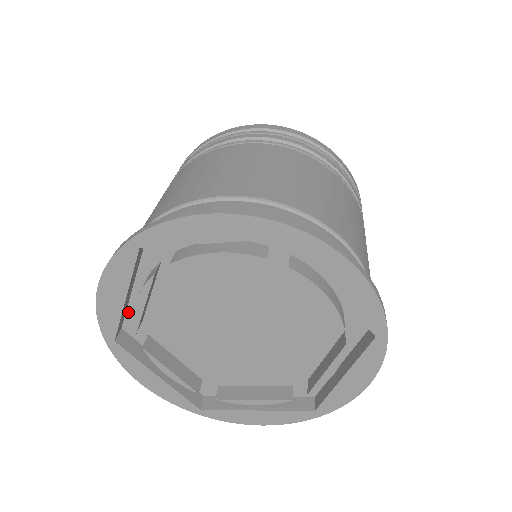
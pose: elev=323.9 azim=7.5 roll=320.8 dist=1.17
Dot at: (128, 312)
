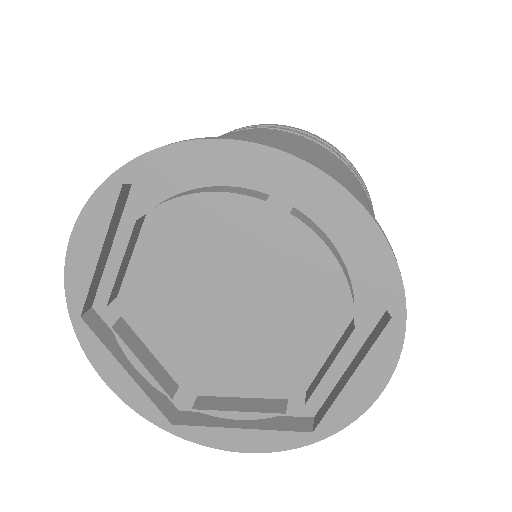
Dot at: (102, 284)
